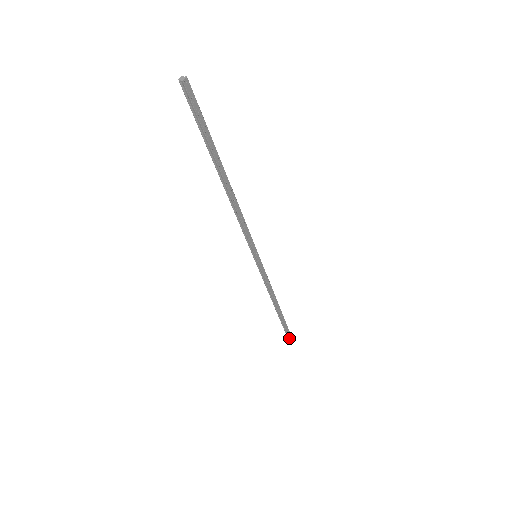
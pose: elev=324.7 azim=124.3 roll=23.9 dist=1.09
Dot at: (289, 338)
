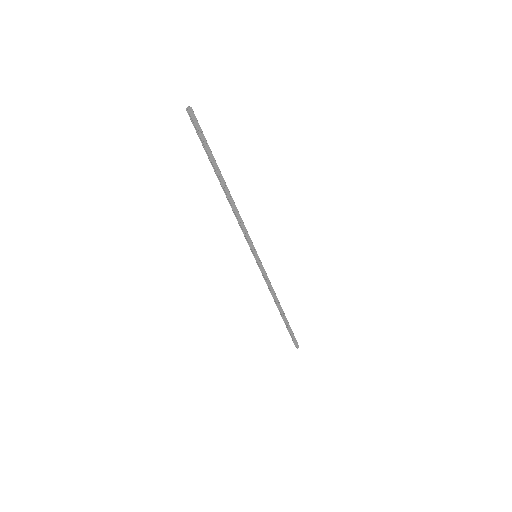
Dot at: (296, 346)
